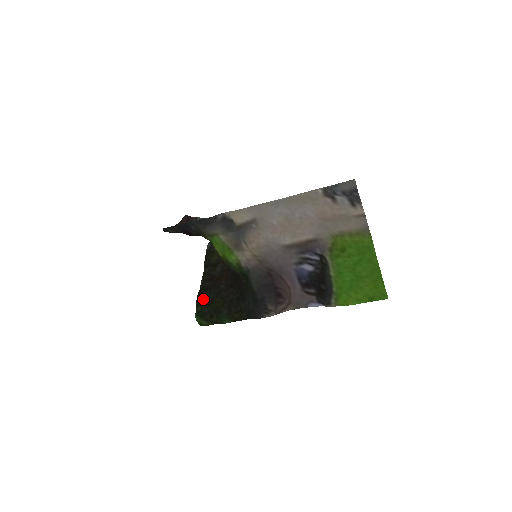
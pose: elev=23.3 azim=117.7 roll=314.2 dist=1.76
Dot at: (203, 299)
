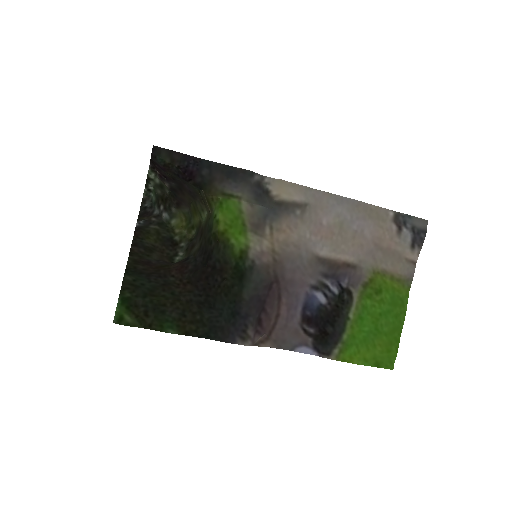
Dot at: (136, 283)
